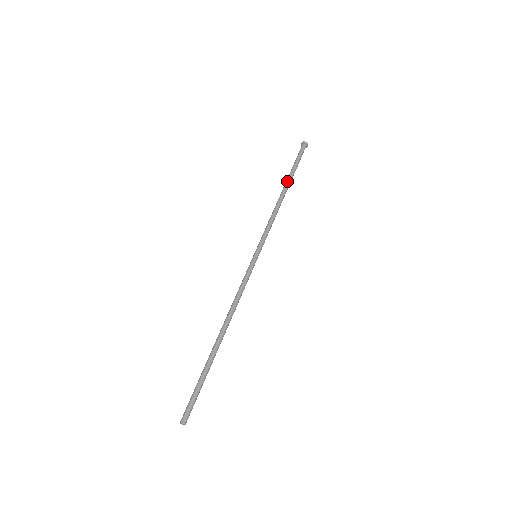
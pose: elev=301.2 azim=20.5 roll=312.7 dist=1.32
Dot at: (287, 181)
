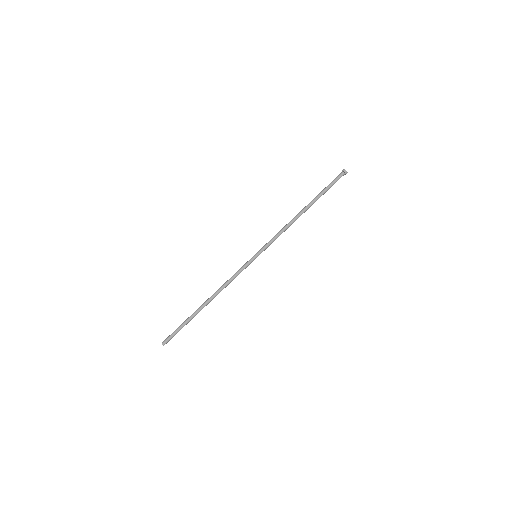
Dot at: (311, 203)
